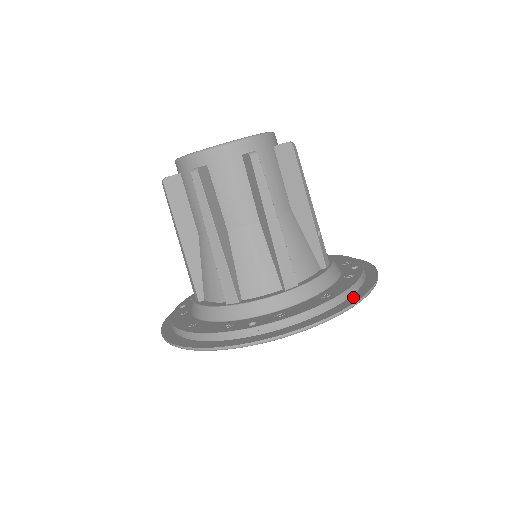
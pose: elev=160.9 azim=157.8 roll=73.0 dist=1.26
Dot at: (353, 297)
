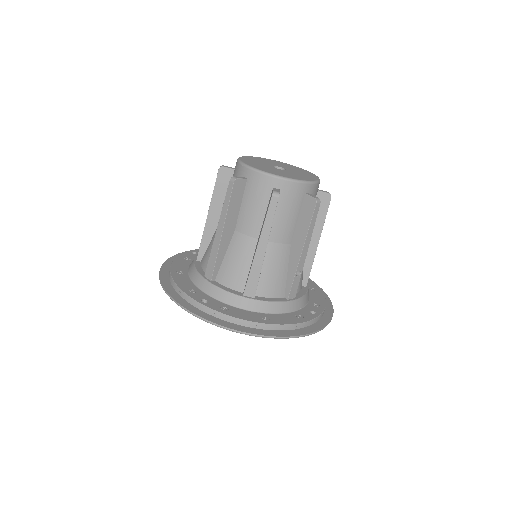
Dot at: (281, 332)
